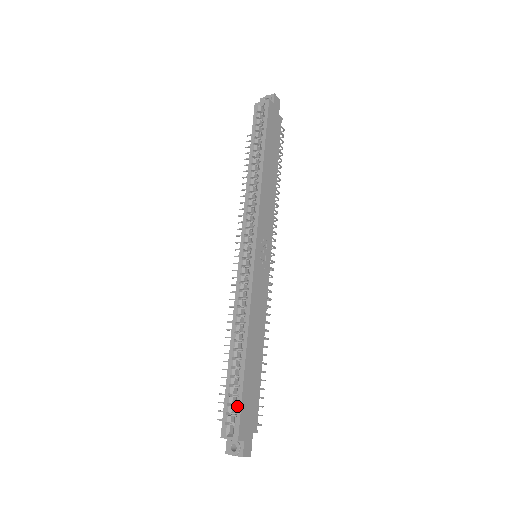
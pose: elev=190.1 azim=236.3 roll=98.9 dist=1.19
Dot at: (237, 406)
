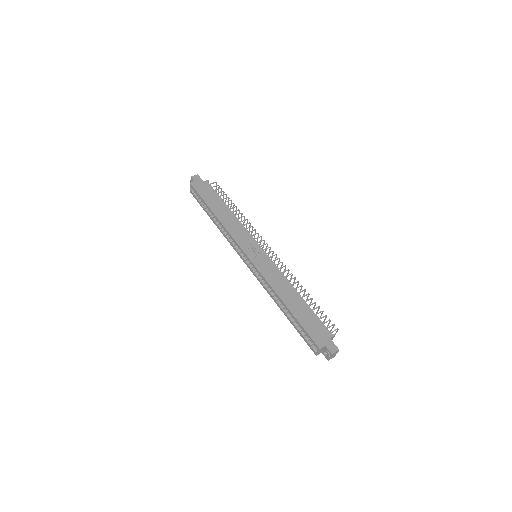
Dot at: occluded
